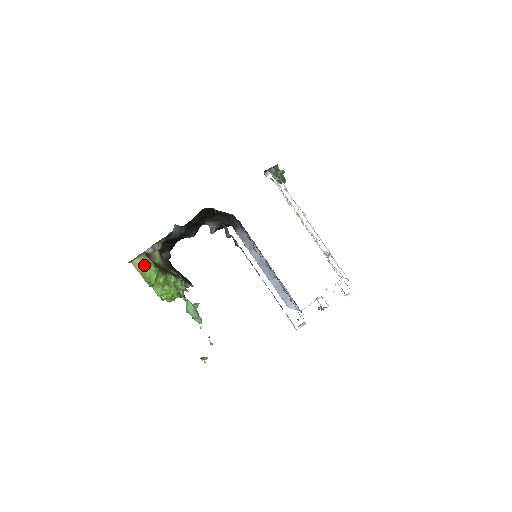
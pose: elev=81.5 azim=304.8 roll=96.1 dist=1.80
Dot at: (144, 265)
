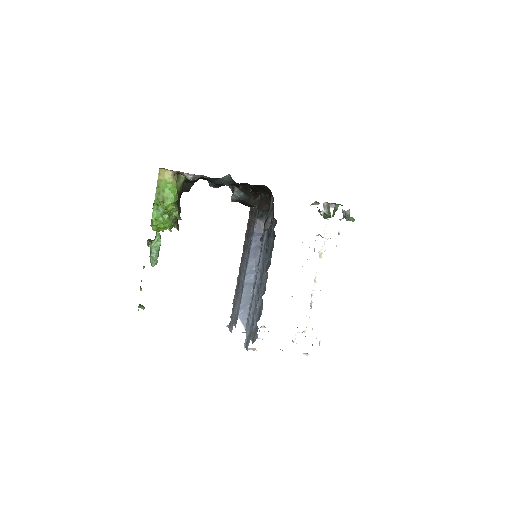
Dot at: (171, 182)
